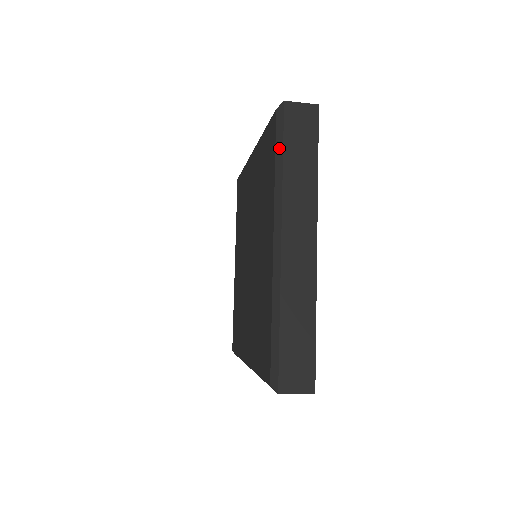
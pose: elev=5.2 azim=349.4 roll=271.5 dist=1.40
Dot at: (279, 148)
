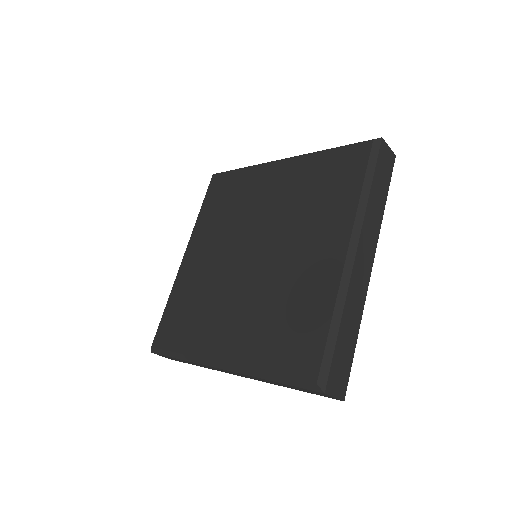
Dot at: (370, 172)
